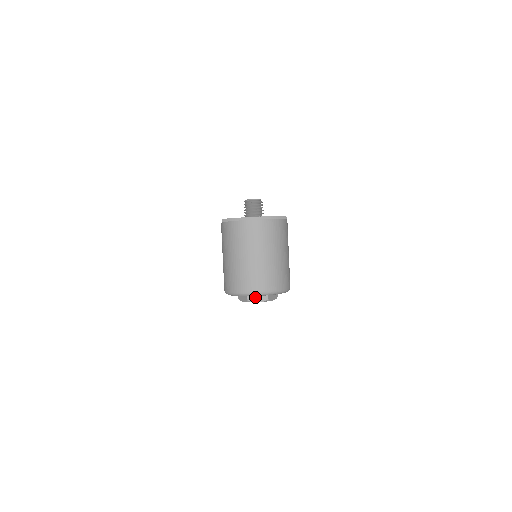
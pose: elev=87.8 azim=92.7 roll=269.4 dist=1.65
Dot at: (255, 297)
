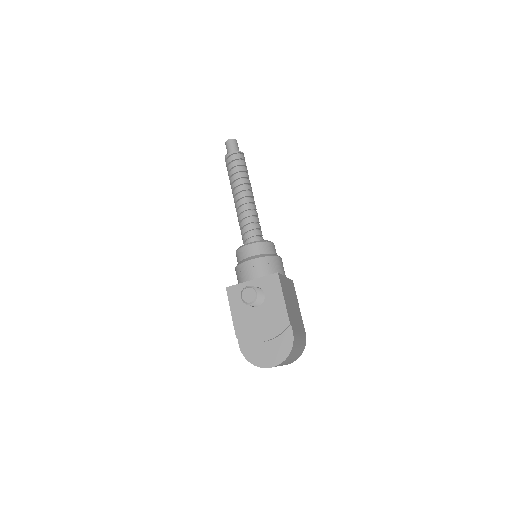
Dot at: occluded
